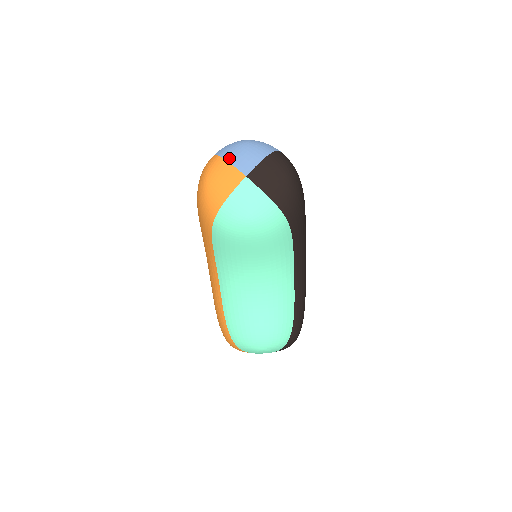
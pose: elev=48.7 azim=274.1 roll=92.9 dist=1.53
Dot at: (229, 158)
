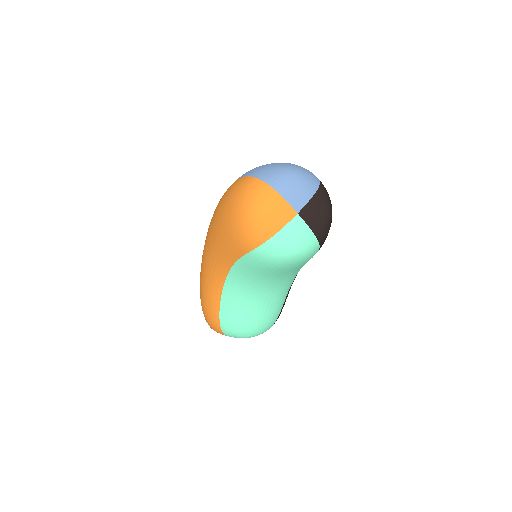
Dot at: (281, 191)
